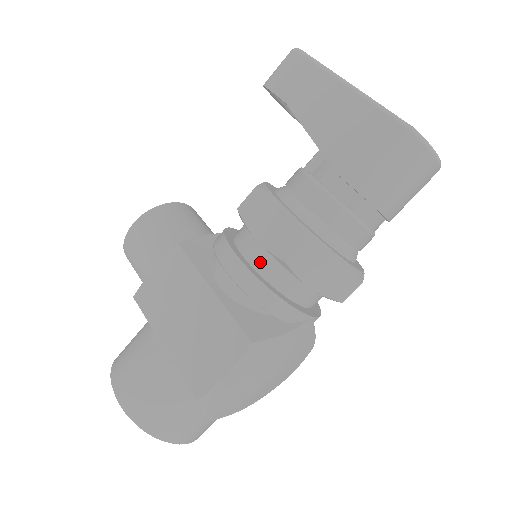
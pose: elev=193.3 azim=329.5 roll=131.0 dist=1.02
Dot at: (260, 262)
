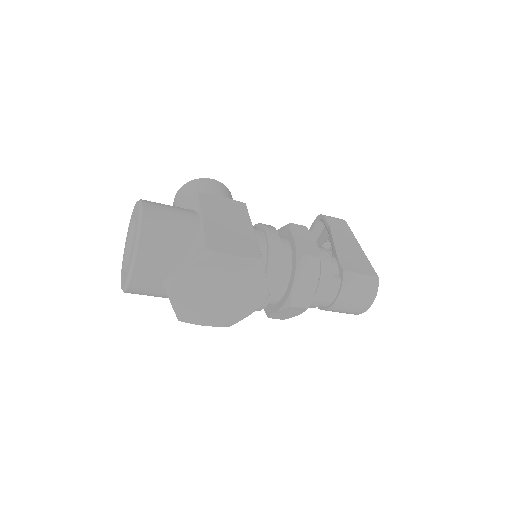
Dot at: (283, 247)
